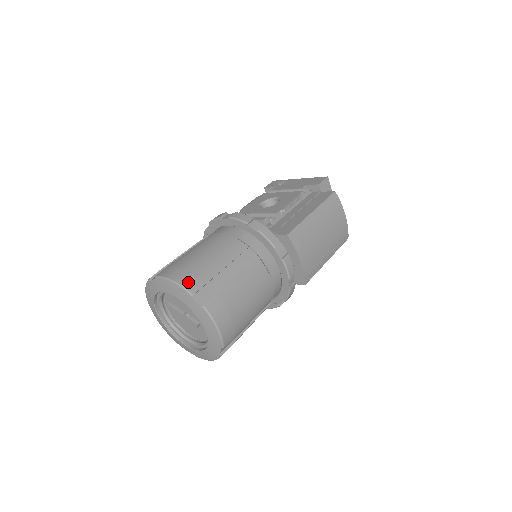
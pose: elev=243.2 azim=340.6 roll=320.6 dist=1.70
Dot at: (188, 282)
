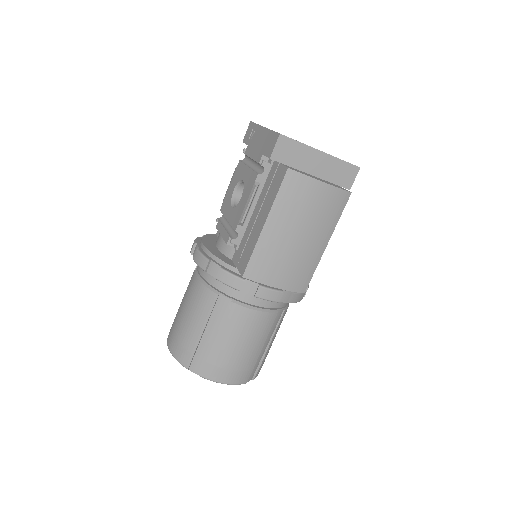
Dot at: (181, 356)
